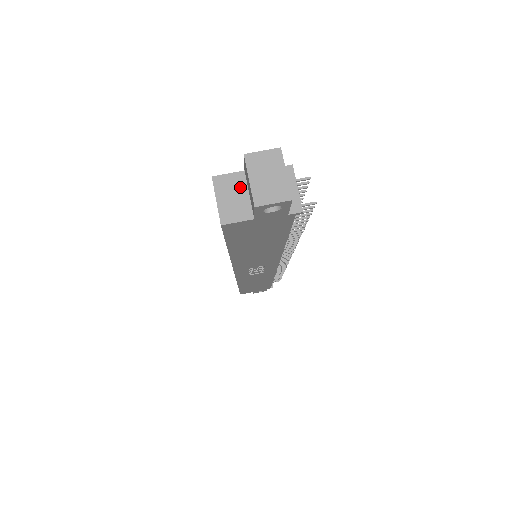
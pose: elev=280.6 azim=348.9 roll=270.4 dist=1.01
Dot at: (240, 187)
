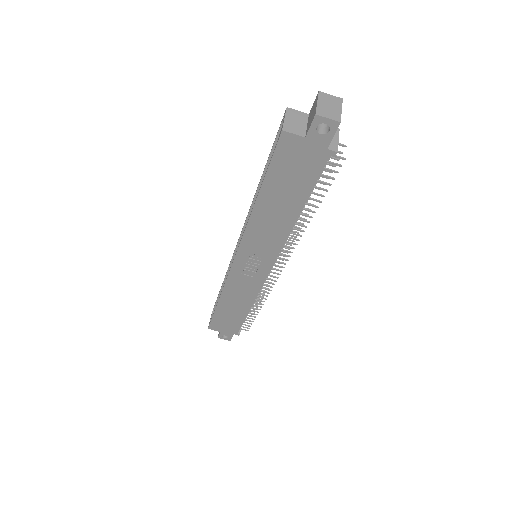
Dot at: (303, 120)
